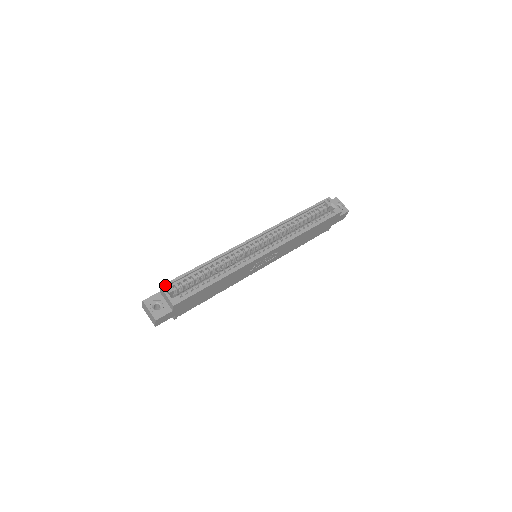
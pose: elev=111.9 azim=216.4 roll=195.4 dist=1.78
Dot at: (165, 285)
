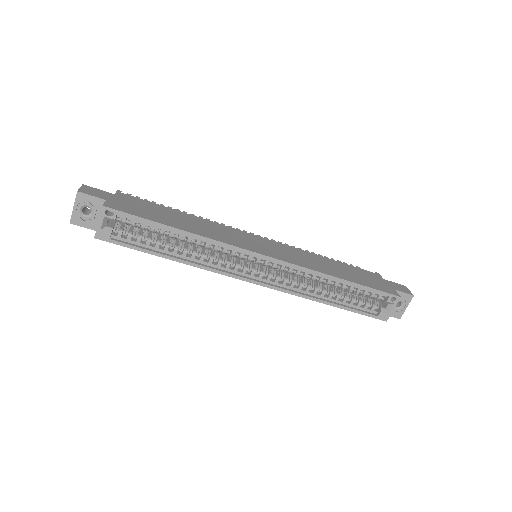
Dot at: (110, 209)
